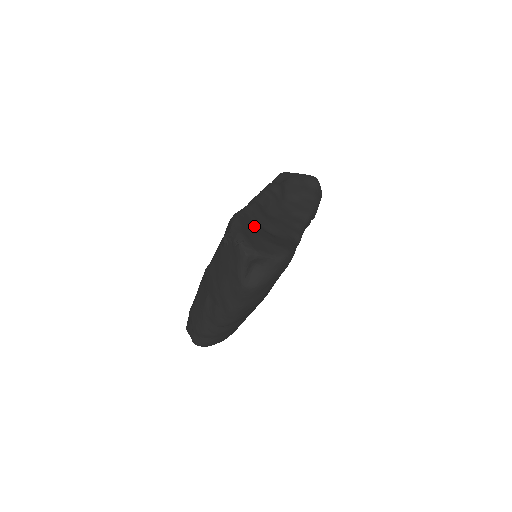
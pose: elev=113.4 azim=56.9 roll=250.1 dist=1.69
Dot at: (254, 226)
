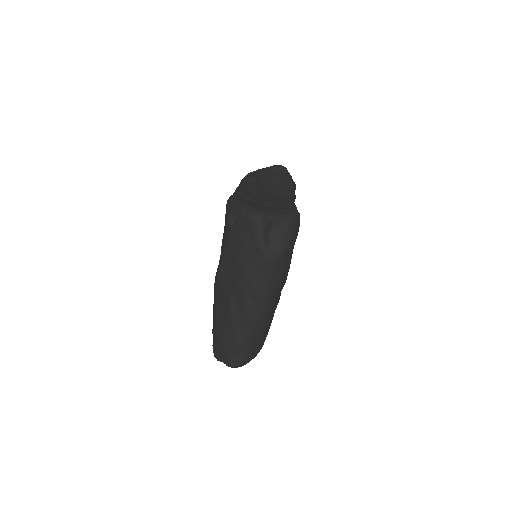
Dot at: occluded
